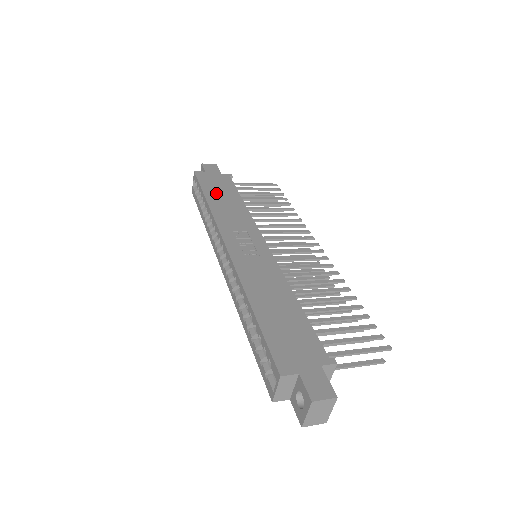
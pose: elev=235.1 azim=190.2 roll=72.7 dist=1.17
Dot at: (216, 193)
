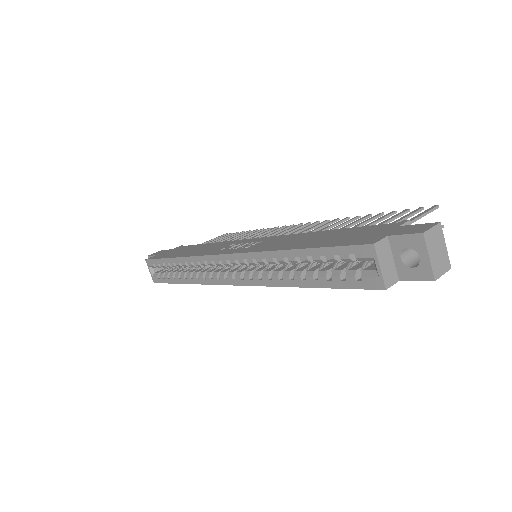
Dot at: (179, 253)
